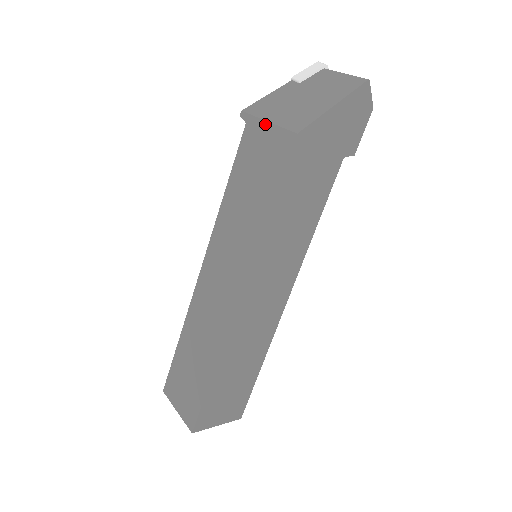
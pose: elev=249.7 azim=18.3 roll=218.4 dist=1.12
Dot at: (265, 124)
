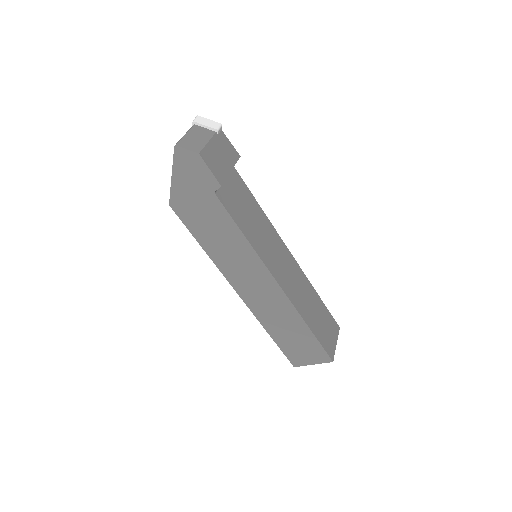
Dot at: occluded
